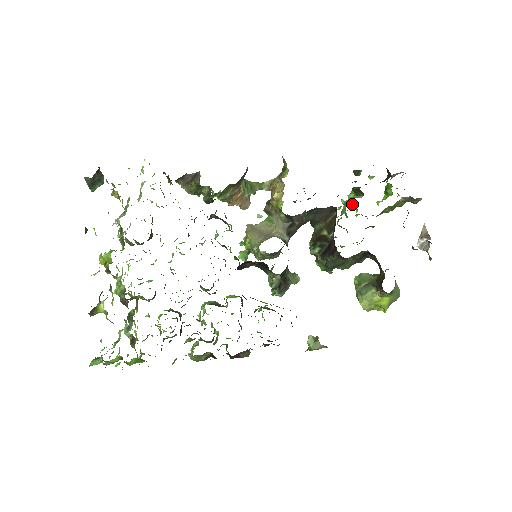
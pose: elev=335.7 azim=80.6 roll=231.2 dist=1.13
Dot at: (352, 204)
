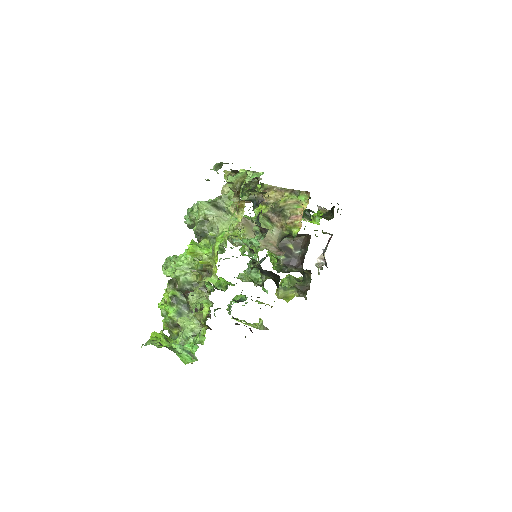
Dot at: occluded
